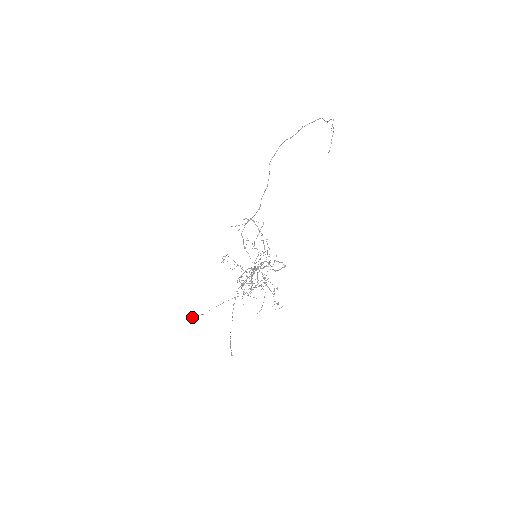
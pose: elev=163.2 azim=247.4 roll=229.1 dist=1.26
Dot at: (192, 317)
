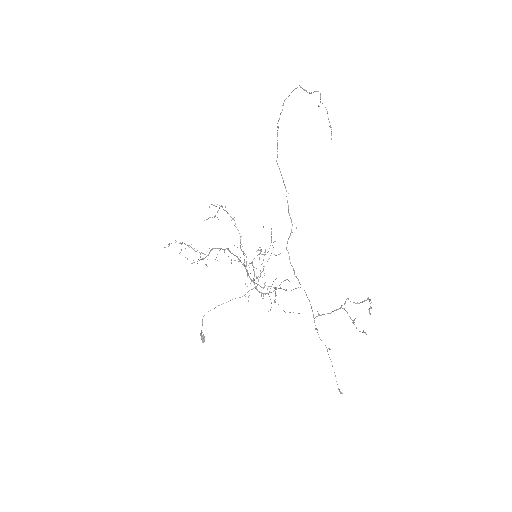
Dot at: (204, 339)
